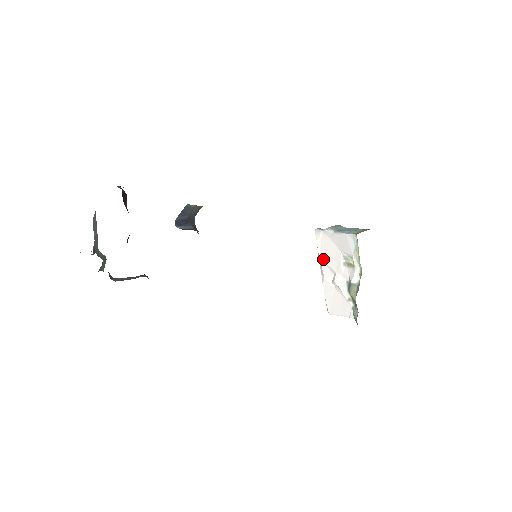
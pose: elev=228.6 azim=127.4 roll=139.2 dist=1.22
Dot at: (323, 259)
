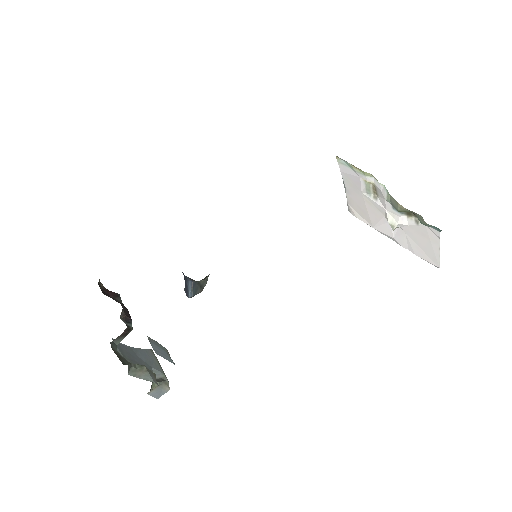
Dot at: (373, 223)
